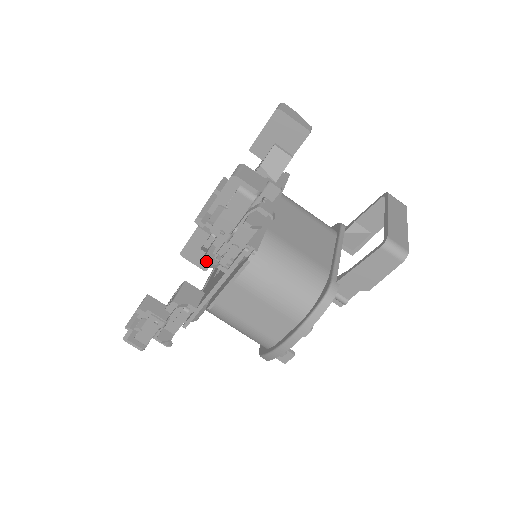
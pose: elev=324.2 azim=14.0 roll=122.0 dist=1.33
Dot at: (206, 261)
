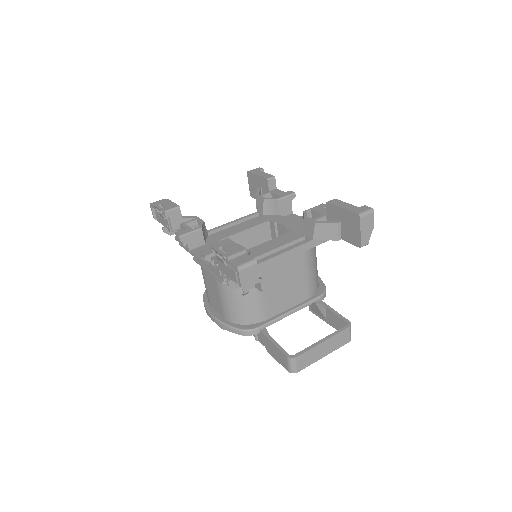
Dot at: (203, 257)
